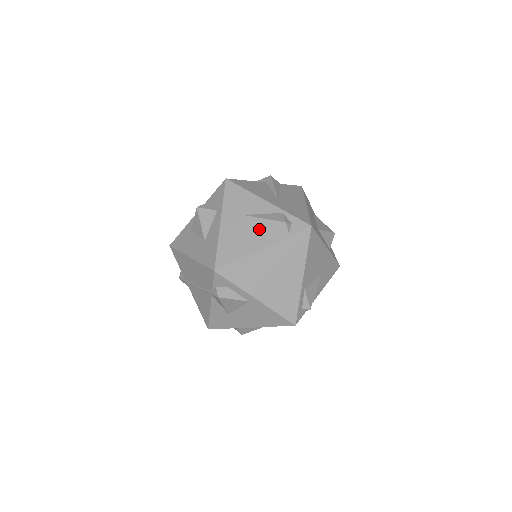
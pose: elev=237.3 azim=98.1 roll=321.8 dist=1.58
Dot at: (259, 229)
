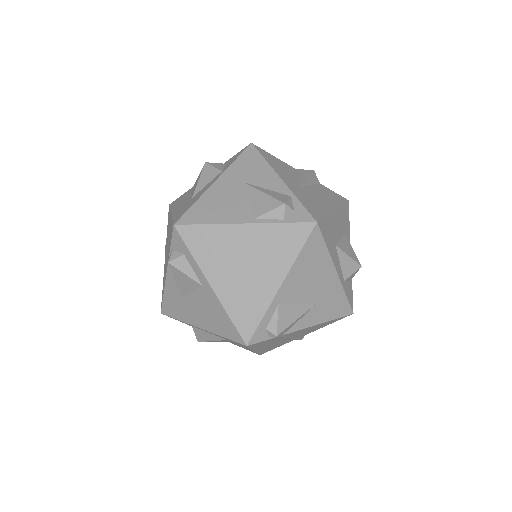
Dot at: (252, 202)
